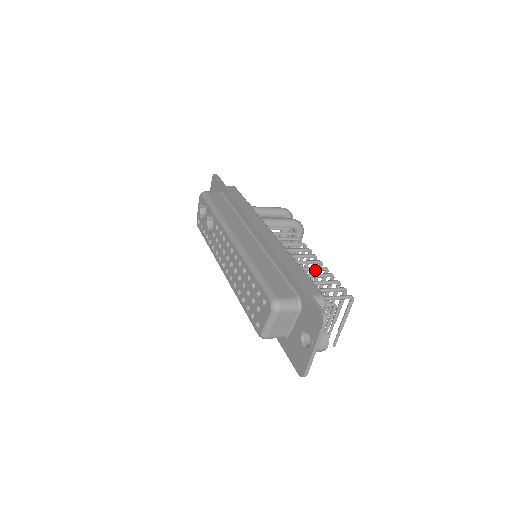
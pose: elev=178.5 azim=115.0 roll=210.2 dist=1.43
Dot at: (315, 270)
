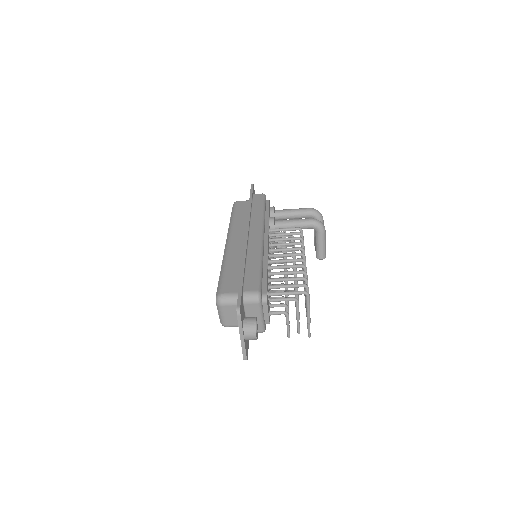
Dot at: occluded
